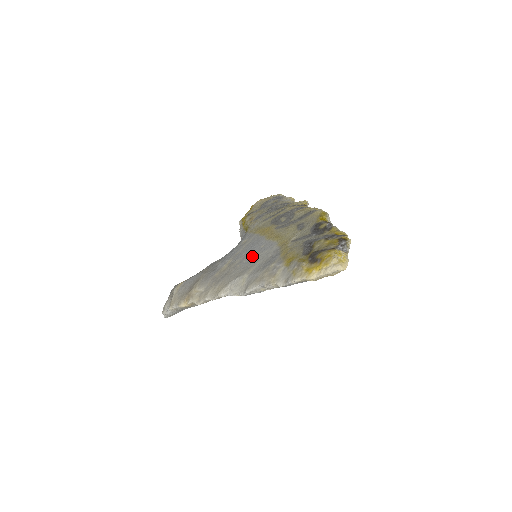
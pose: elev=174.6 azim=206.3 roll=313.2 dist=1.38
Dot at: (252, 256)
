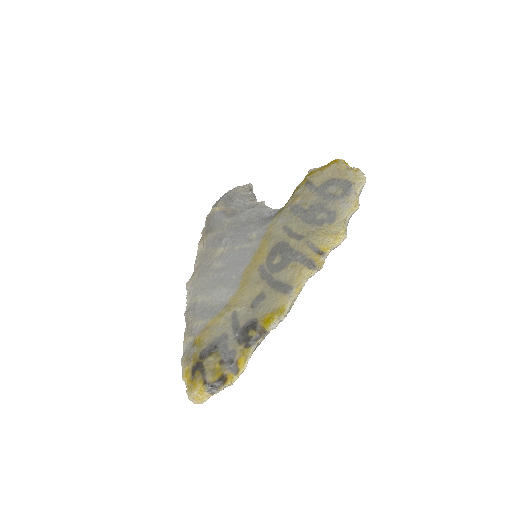
Dot at: (220, 279)
